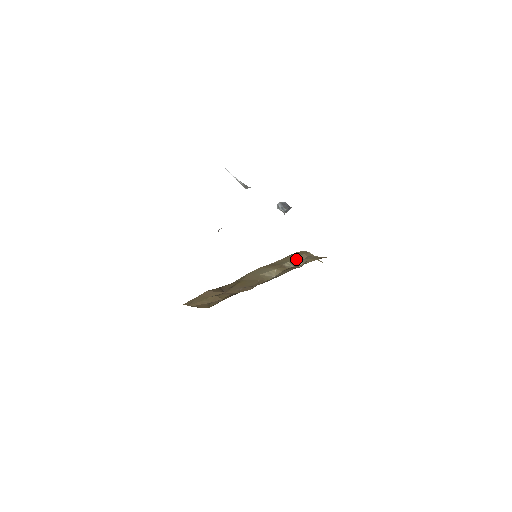
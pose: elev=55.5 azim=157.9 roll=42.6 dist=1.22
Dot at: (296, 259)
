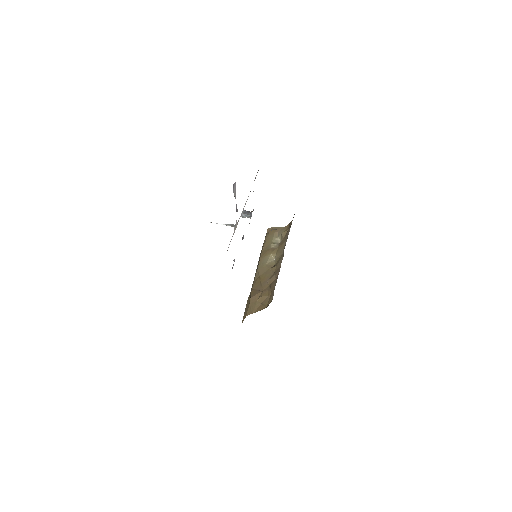
Dot at: (274, 239)
